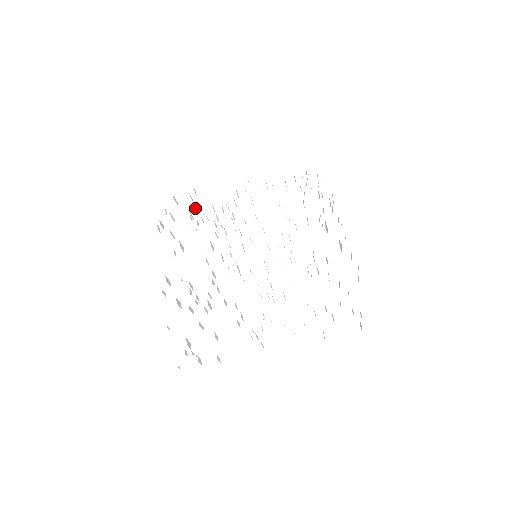
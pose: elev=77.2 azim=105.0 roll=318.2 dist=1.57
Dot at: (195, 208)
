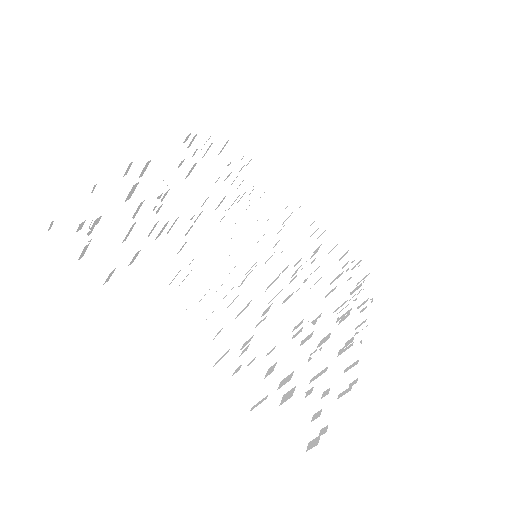
Dot at: (236, 168)
